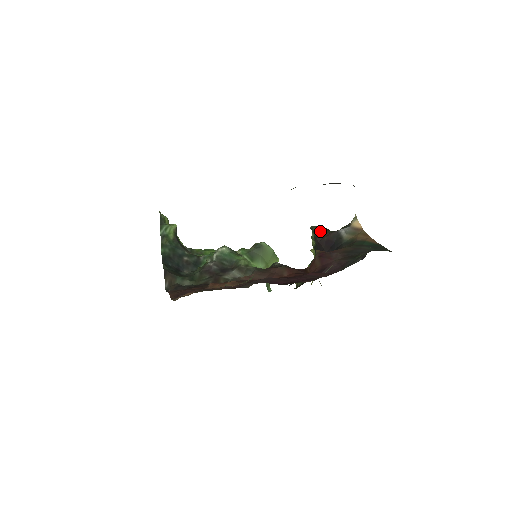
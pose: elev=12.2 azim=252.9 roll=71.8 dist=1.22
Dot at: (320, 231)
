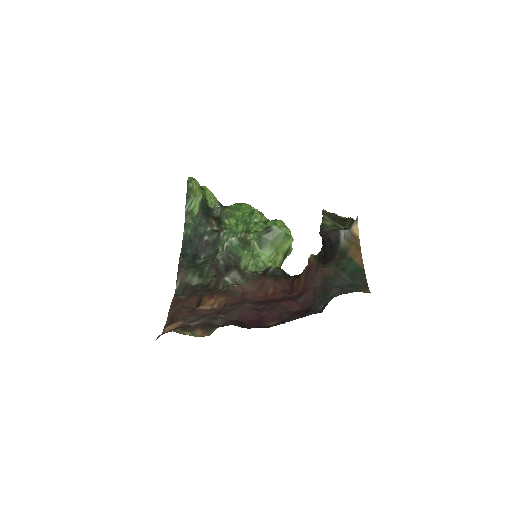
Dot at: (327, 222)
